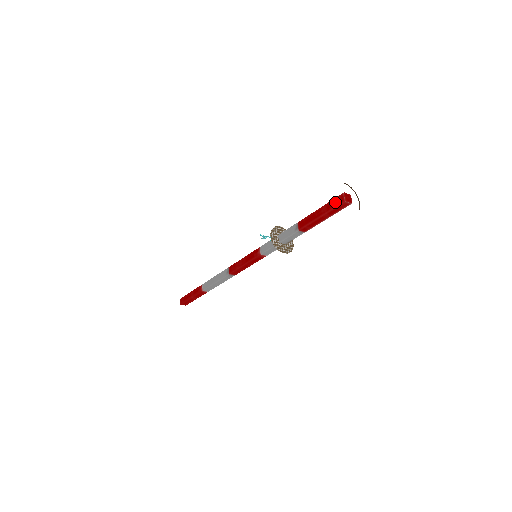
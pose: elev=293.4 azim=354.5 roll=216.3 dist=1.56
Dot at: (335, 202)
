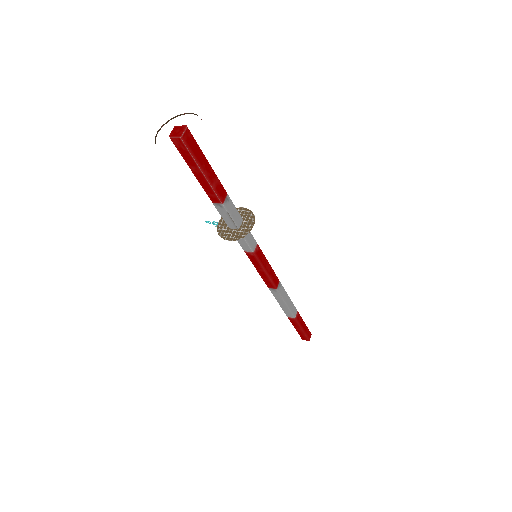
Dot at: occluded
